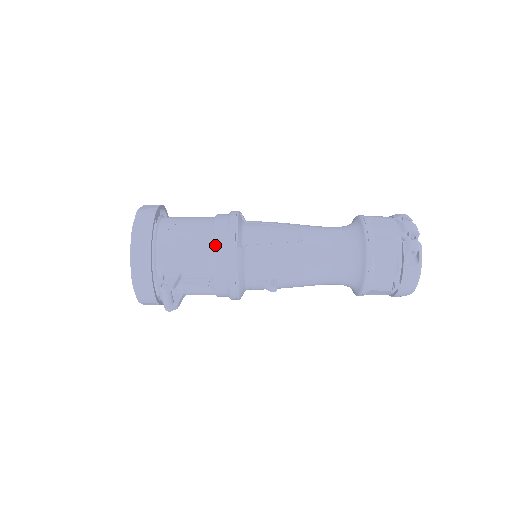
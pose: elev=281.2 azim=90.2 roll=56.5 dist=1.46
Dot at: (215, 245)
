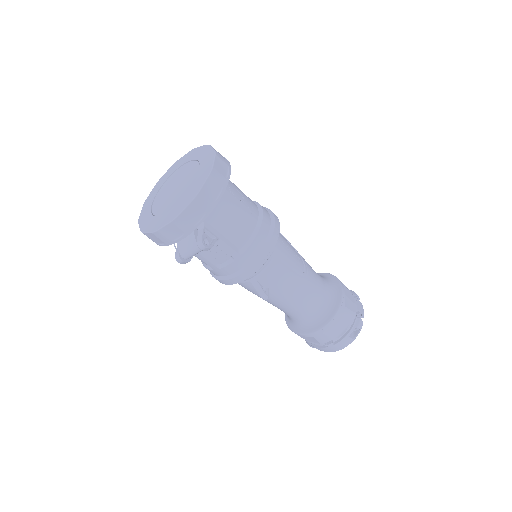
Dot at: (258, 235)
